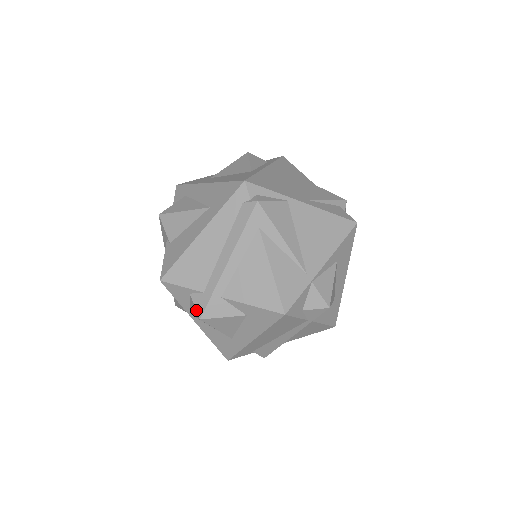
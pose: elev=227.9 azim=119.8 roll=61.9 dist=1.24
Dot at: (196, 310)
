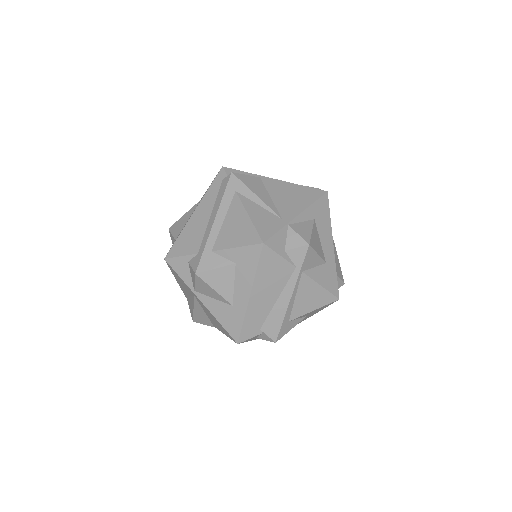
Dot at: (192, 269)
